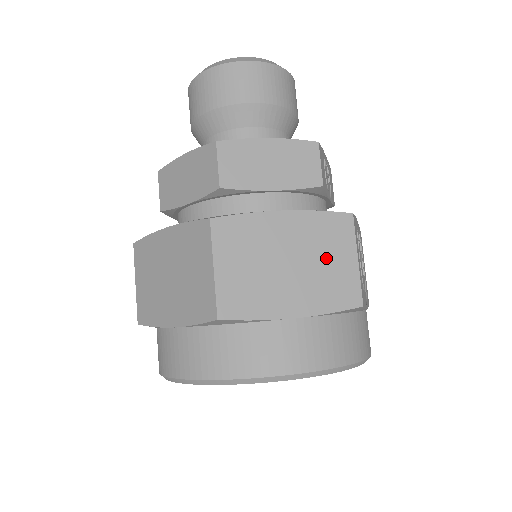
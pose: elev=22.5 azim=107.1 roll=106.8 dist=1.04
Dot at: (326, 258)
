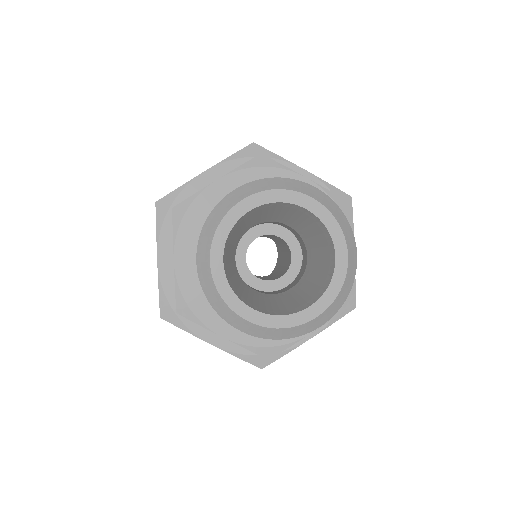
Dot at: occluded
